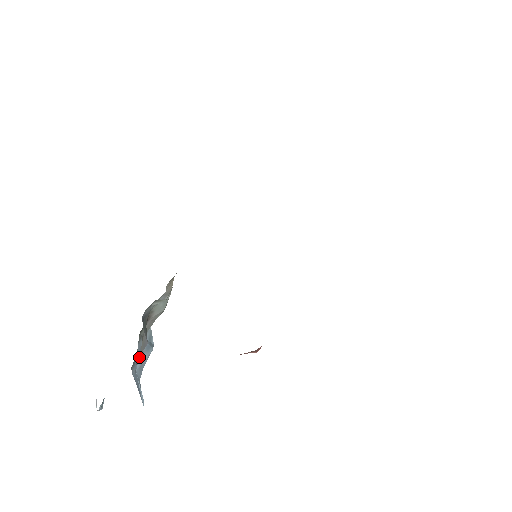
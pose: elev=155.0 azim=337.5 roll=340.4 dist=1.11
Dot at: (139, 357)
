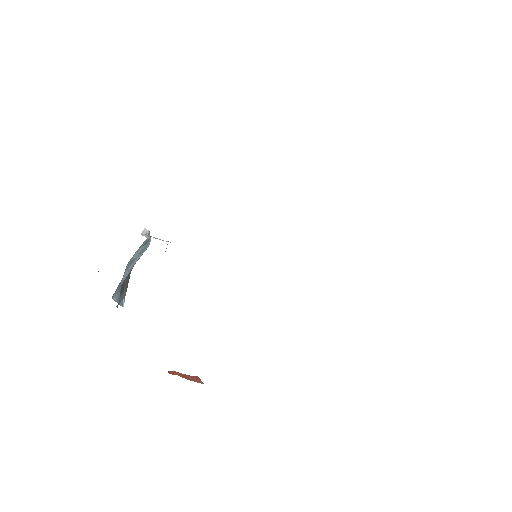
Dot at: (129, 267)
